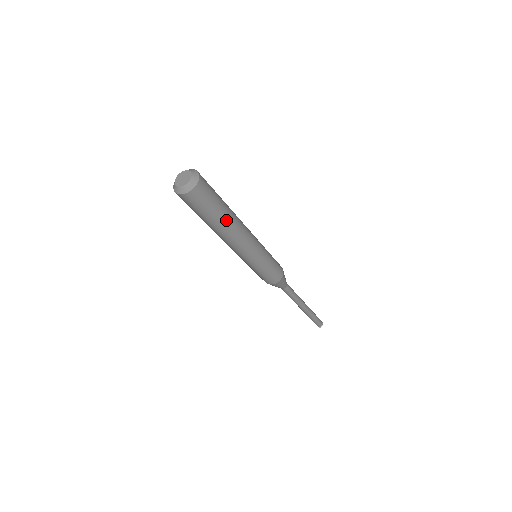
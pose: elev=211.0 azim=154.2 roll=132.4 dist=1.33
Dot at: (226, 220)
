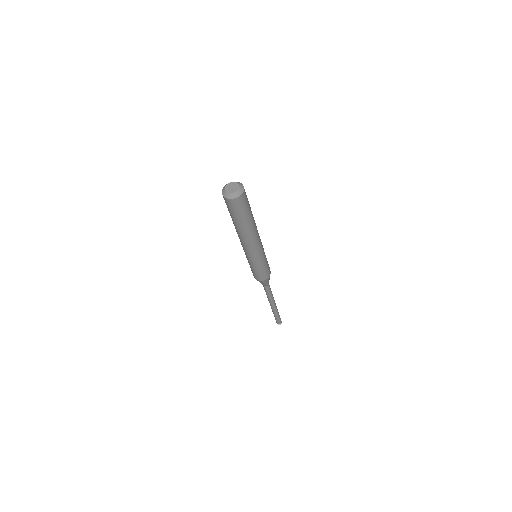
Dot at: (253, 219)
